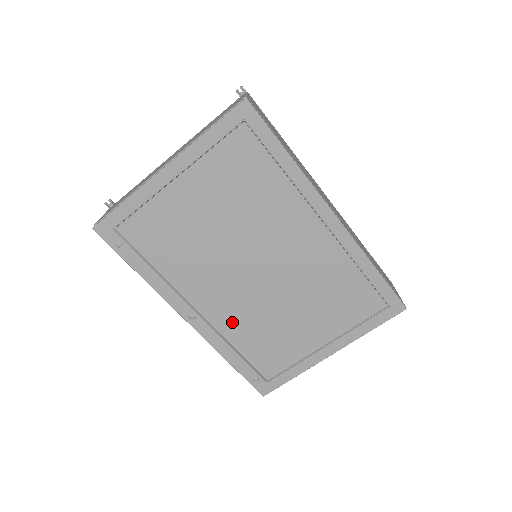
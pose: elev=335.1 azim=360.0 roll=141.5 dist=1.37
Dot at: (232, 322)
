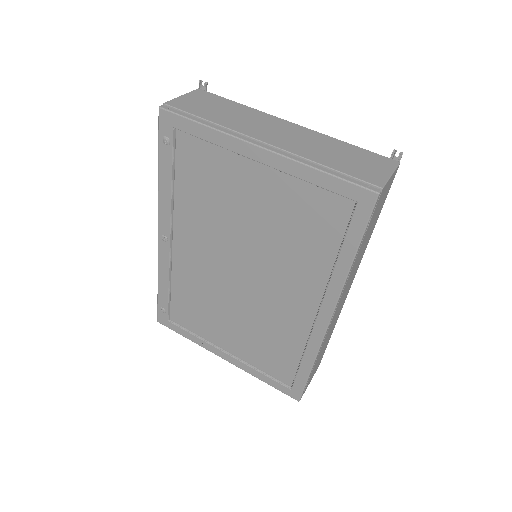
Dot at: (187, 273)
